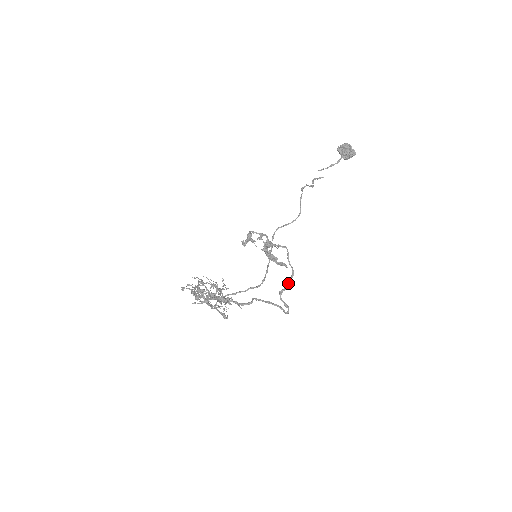
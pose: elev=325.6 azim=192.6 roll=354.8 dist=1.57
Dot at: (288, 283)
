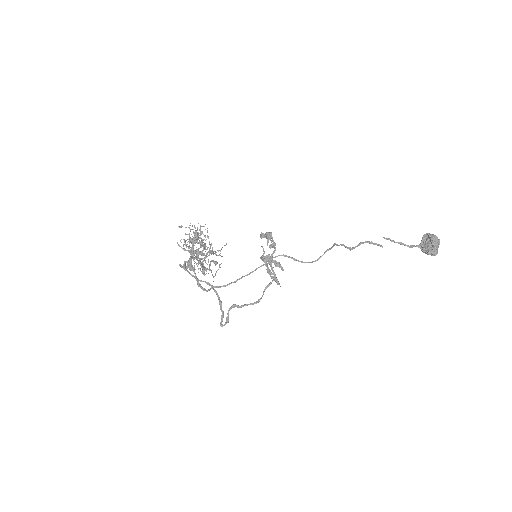
Dot at: (246, 305)
